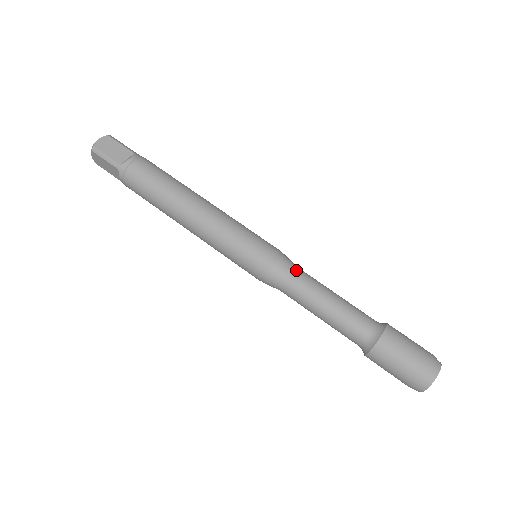
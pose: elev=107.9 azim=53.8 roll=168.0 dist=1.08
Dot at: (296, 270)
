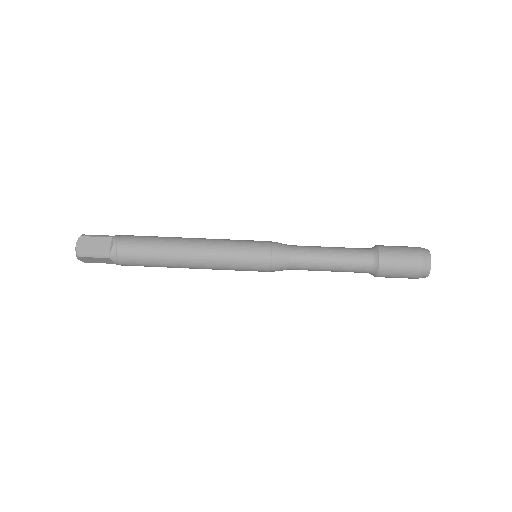
Dot at: (292, 249)
